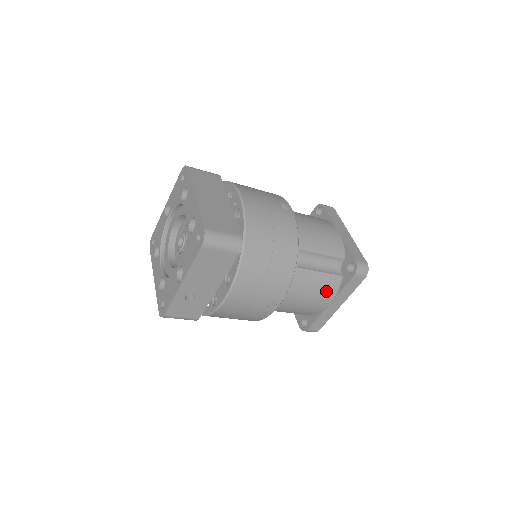
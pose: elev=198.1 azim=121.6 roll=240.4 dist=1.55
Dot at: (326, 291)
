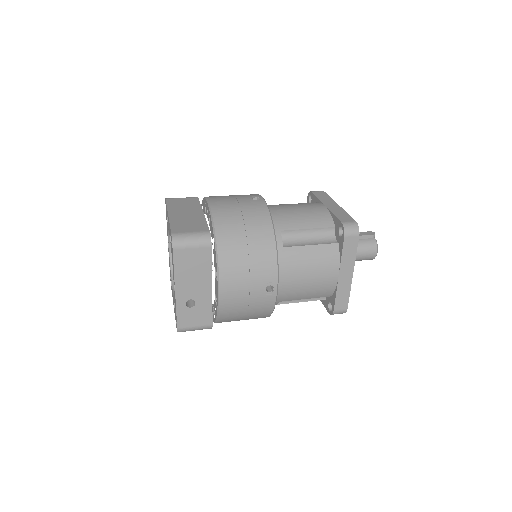
Dot at: (326, 262)
